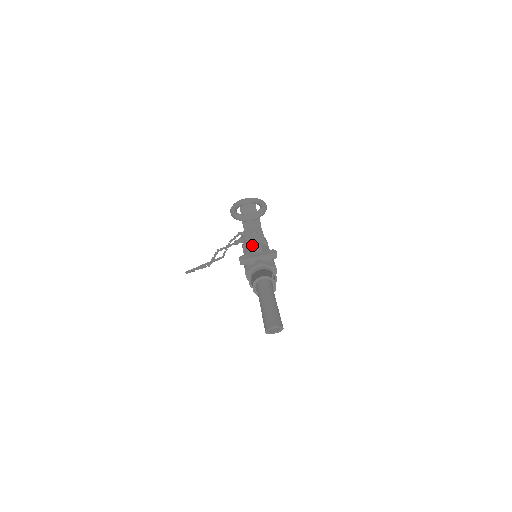
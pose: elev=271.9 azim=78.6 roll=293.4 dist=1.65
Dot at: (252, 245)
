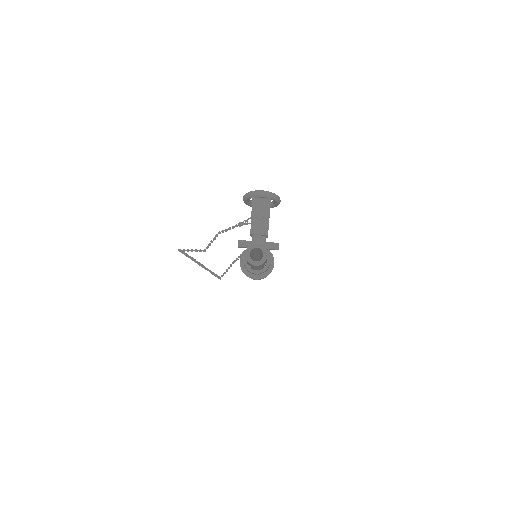
Dot at: (255, 236)
